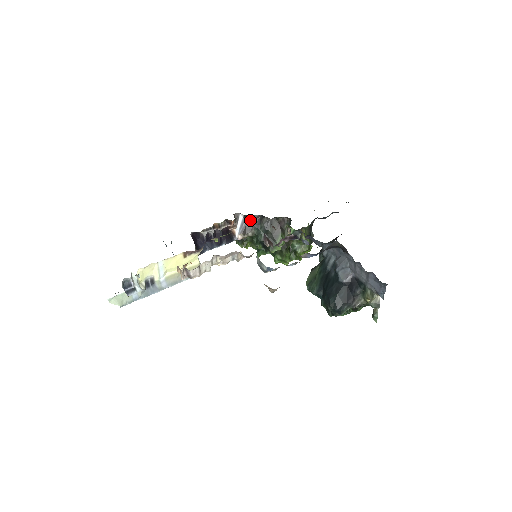
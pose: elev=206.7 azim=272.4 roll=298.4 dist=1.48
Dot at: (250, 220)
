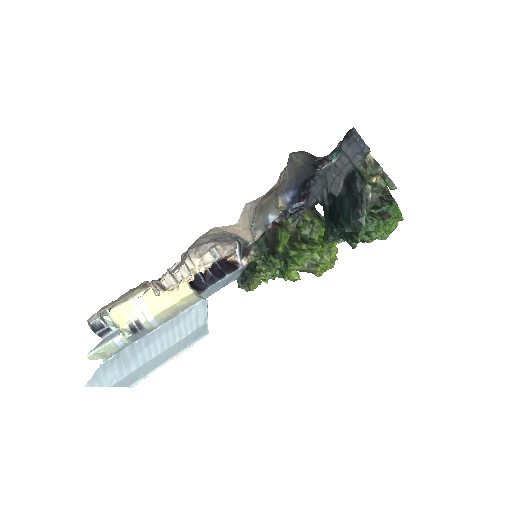
Dot at: occluded
